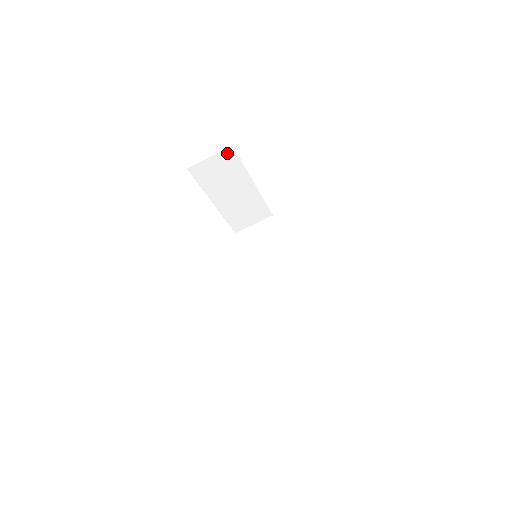
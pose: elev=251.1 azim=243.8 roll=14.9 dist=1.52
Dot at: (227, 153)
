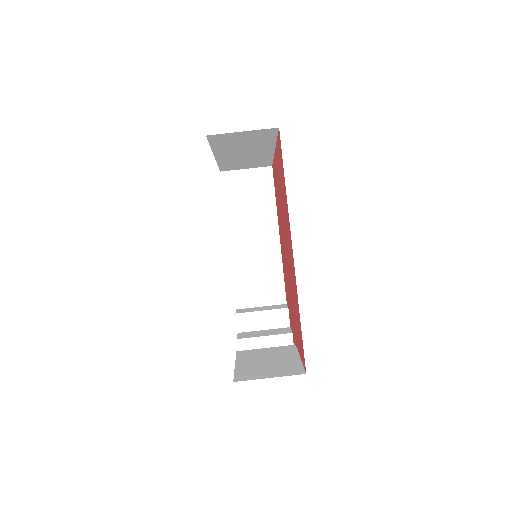
Dot at: (267, 131)
